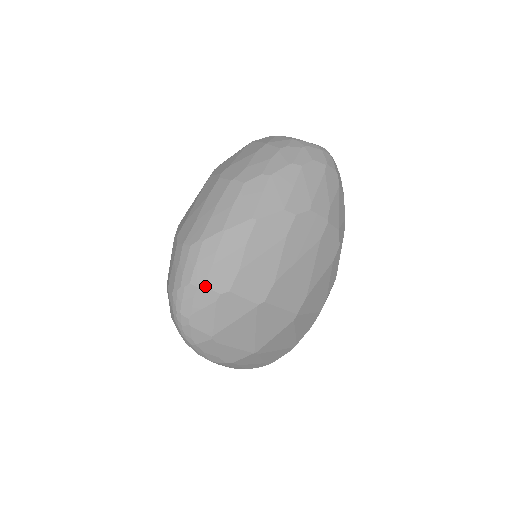
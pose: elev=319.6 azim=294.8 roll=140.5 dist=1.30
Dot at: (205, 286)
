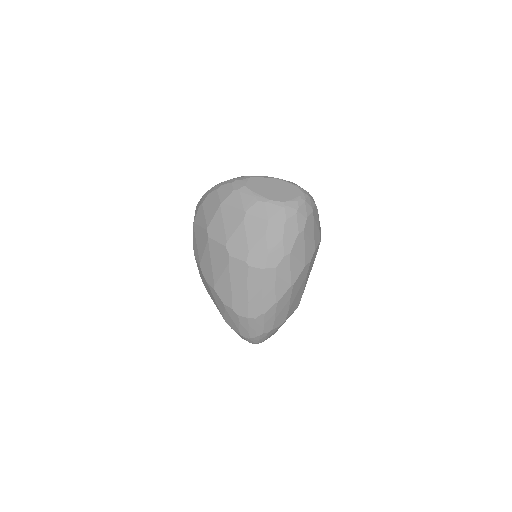
Dot at: (273, 329)
